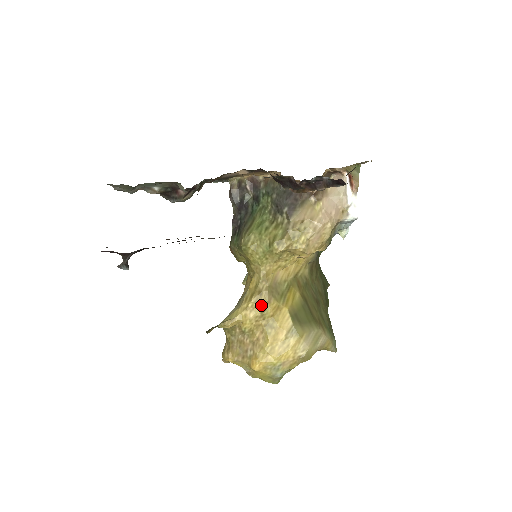
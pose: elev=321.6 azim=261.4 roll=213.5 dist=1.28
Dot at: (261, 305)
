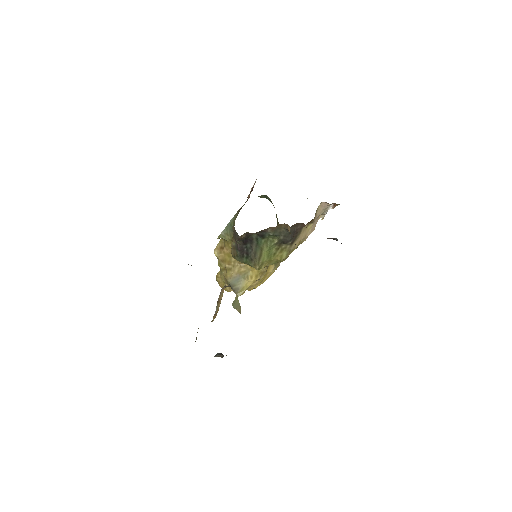
Dot at: occluded
